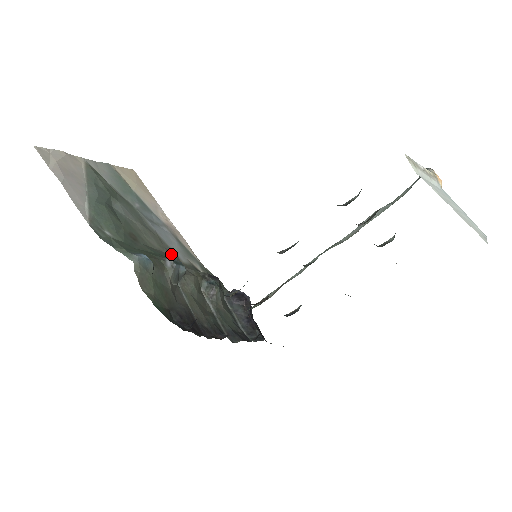
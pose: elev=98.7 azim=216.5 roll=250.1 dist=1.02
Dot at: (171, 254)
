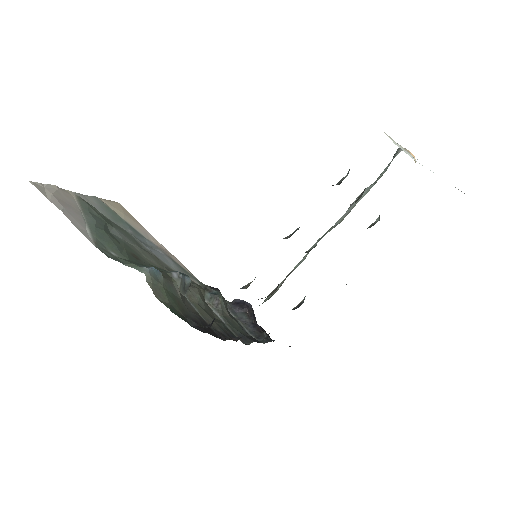
Dot at: occluded
